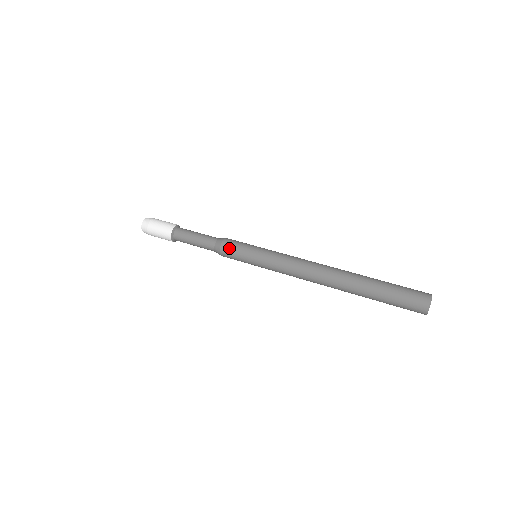
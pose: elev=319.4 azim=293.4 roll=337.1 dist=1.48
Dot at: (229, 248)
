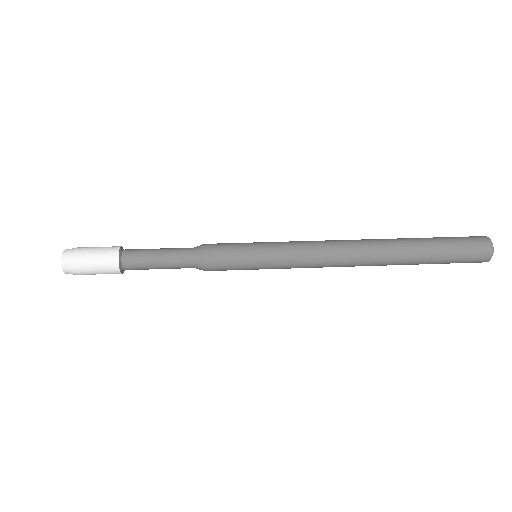
Dot at: (218, 248)
